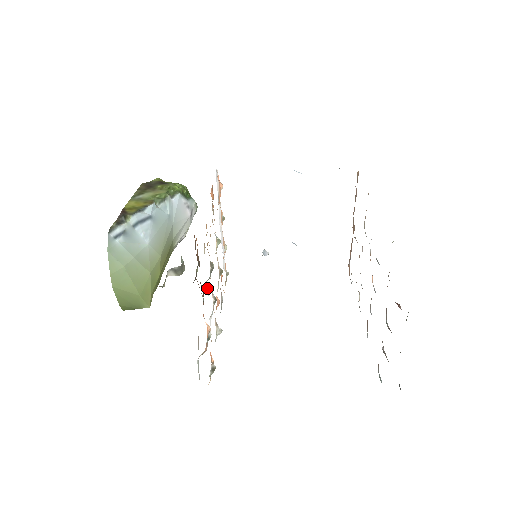
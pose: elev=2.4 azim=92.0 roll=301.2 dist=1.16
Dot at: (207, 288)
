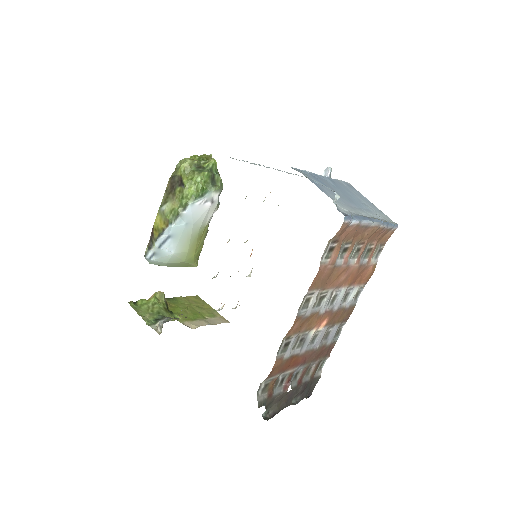
Dot at: occluded
